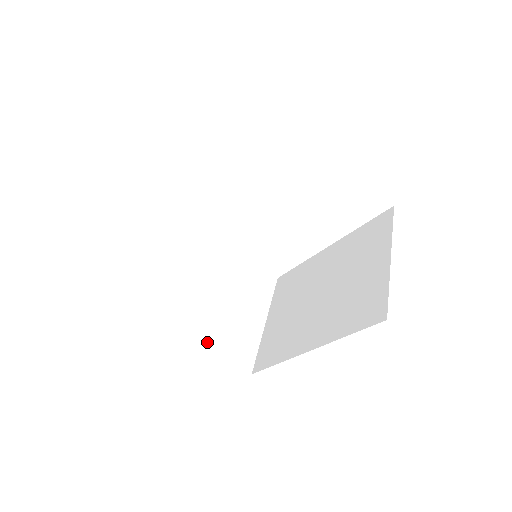
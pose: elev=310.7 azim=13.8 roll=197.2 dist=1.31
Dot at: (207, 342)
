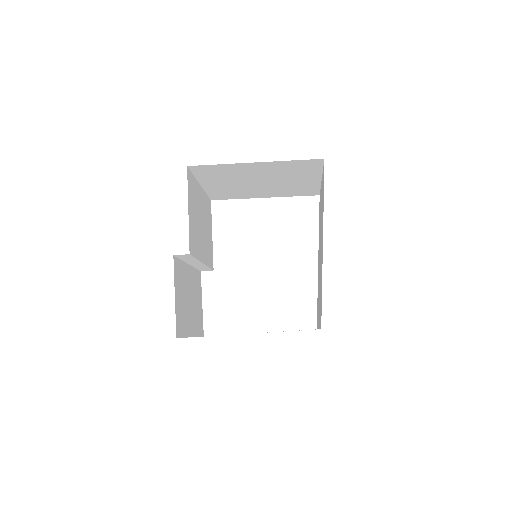
Dot at: occluded
